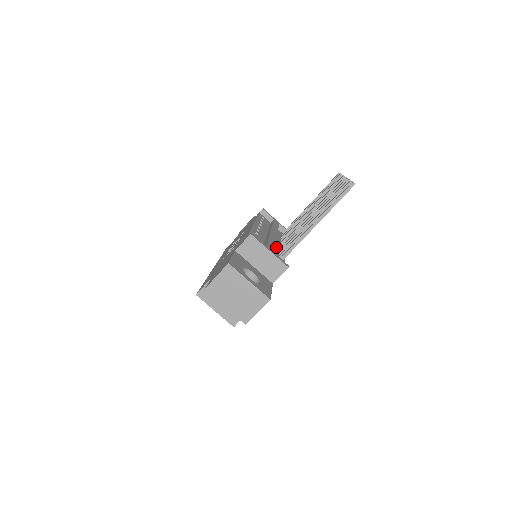
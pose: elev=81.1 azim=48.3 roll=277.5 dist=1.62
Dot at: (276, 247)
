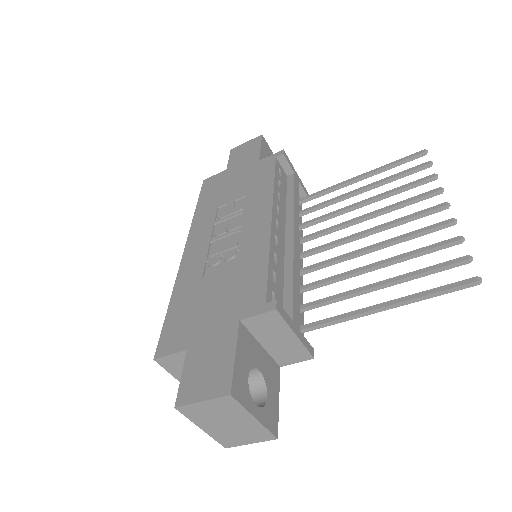
Dot at: occluded
